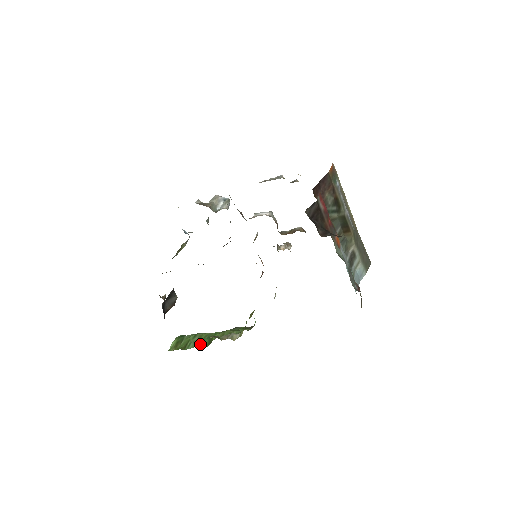
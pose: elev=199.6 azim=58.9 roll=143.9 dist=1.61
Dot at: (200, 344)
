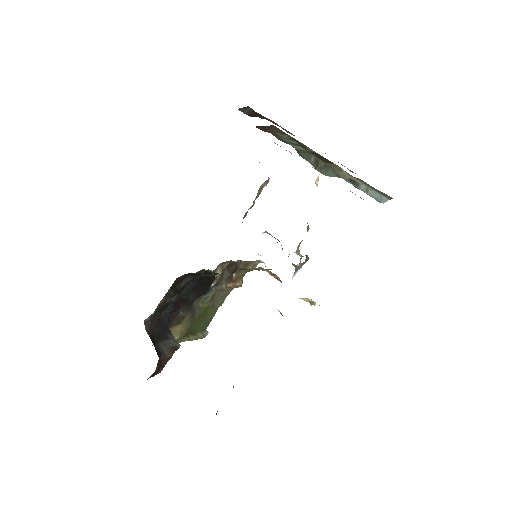
Dot at: occluded
